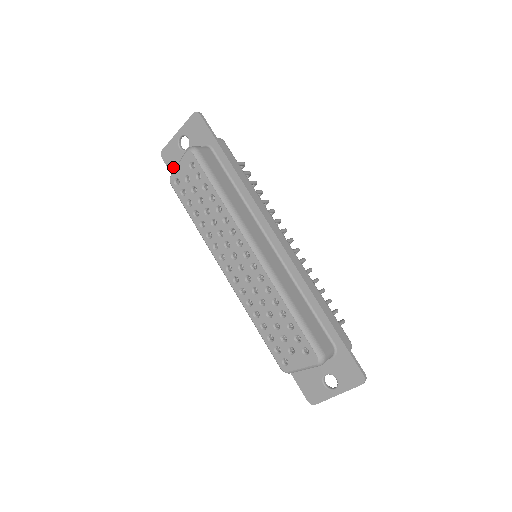
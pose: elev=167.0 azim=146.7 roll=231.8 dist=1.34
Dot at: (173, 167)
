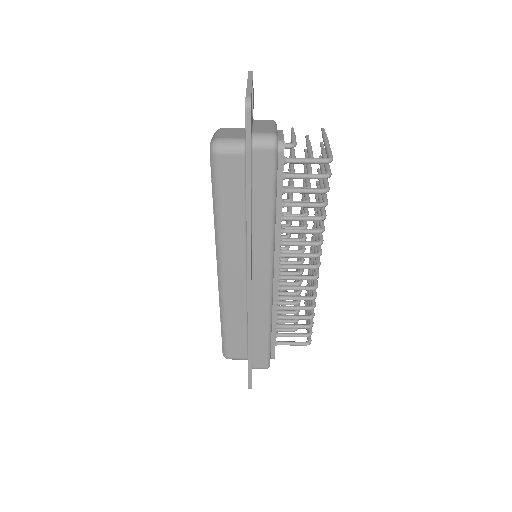
Dot at: occluded
